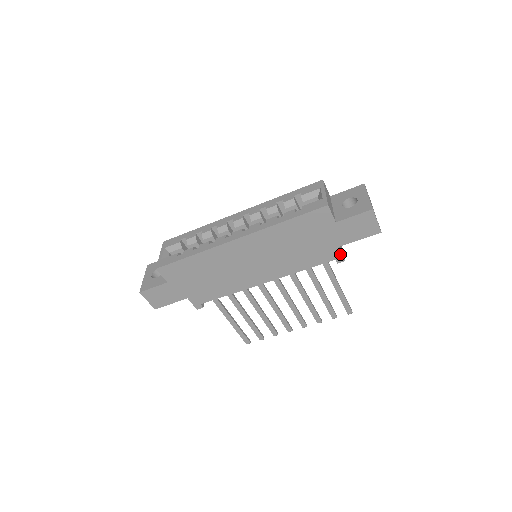
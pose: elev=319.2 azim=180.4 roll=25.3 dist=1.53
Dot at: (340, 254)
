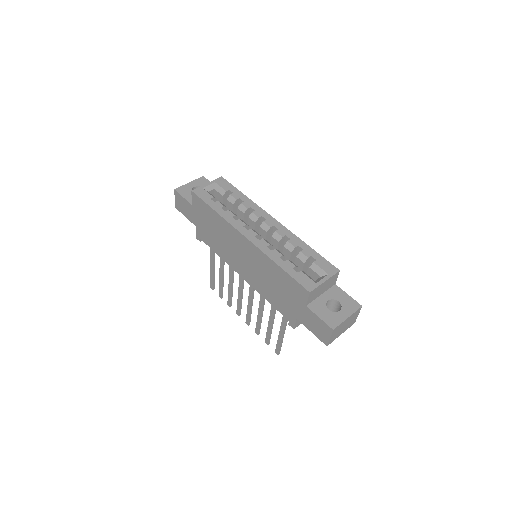
Dot at: (294, 322)
